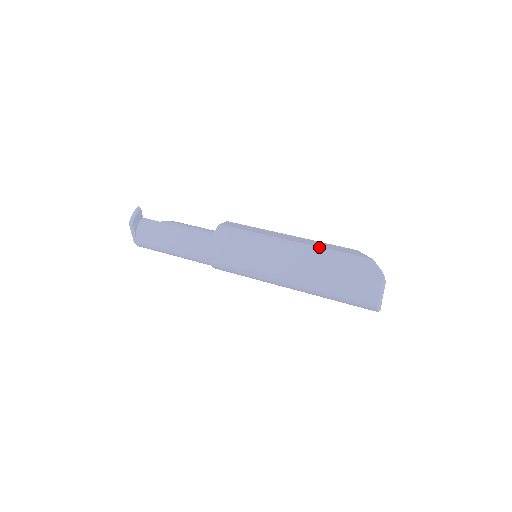
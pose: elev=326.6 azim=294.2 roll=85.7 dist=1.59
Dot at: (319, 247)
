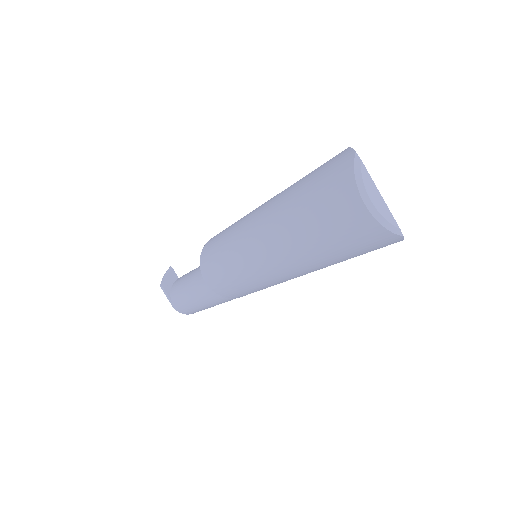
Dot at: occluded
